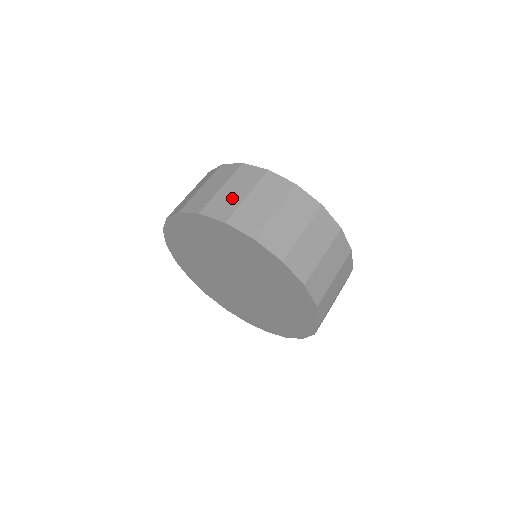
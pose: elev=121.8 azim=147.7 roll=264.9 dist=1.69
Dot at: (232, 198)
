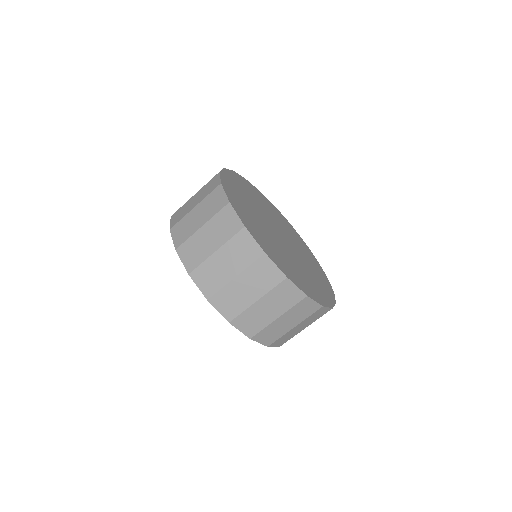
Dot at: (192, 224)
